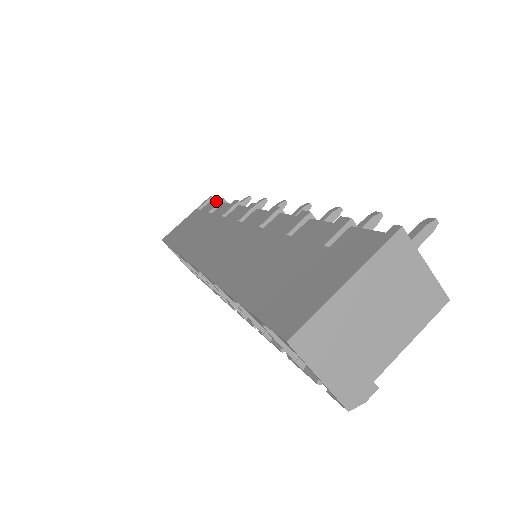
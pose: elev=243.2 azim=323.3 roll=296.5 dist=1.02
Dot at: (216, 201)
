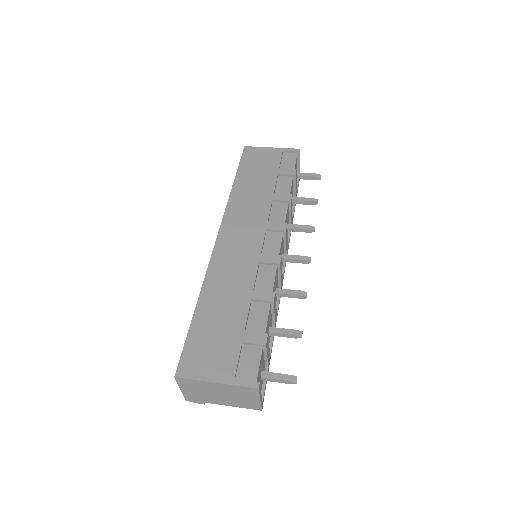
Dot at: (292, 168)
